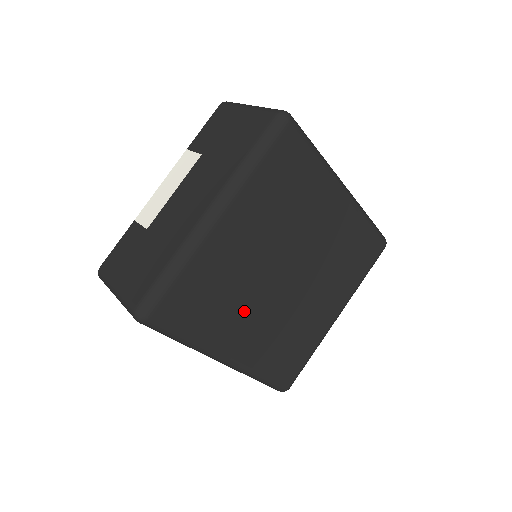
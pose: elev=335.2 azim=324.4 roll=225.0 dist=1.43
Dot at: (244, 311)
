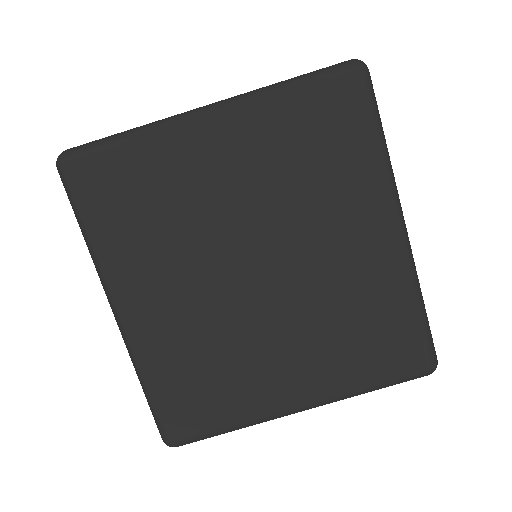
Dot at: (174, 264)
